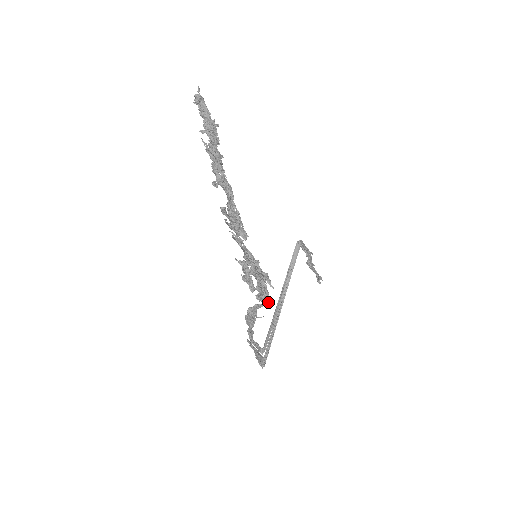
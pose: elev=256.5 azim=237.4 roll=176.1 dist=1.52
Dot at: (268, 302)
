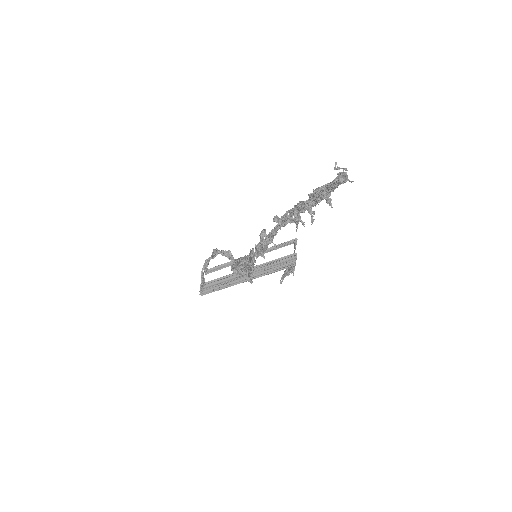
Dot at: occluded
